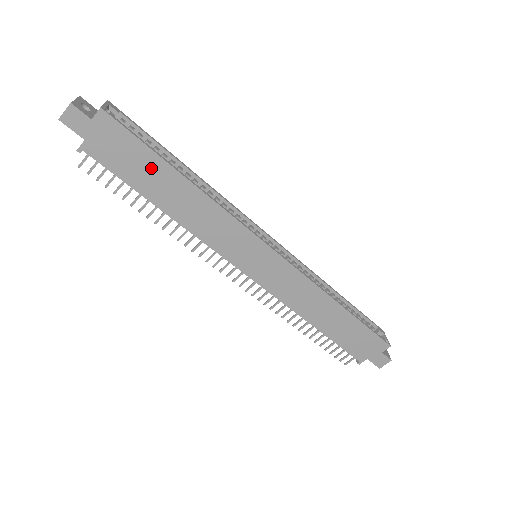
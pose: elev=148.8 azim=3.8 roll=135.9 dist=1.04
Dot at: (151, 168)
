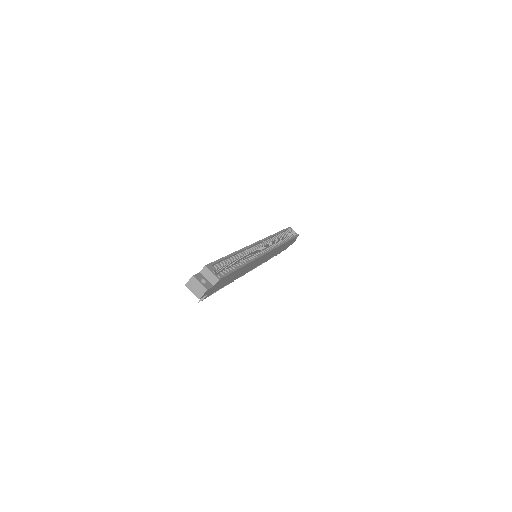
Dot at: (232, 276)
